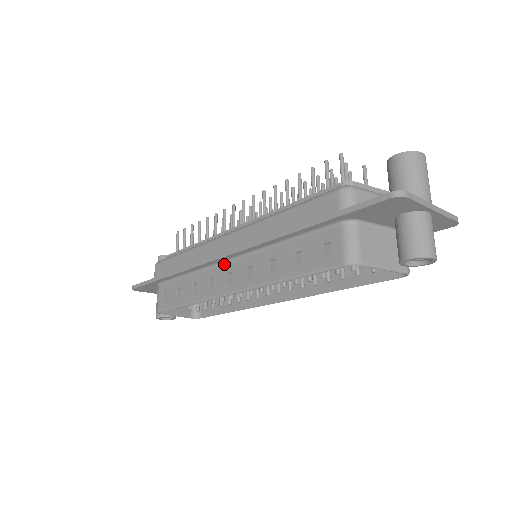
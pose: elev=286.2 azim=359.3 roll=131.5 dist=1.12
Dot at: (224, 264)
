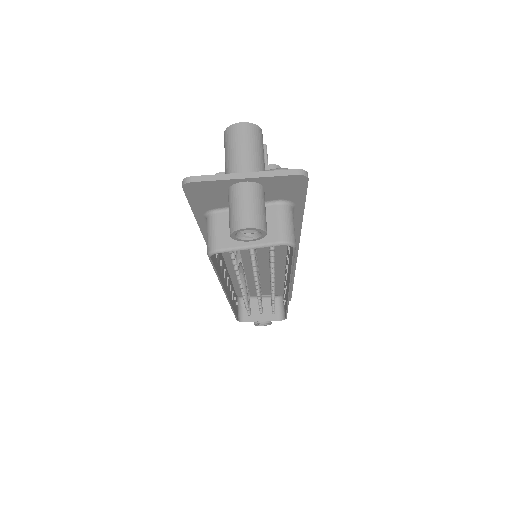
Dot at: occluded
